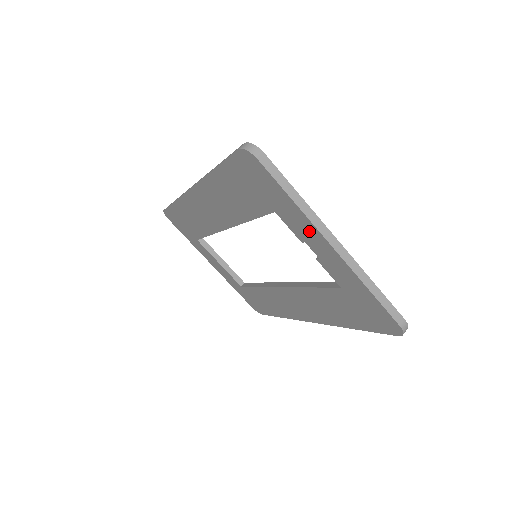
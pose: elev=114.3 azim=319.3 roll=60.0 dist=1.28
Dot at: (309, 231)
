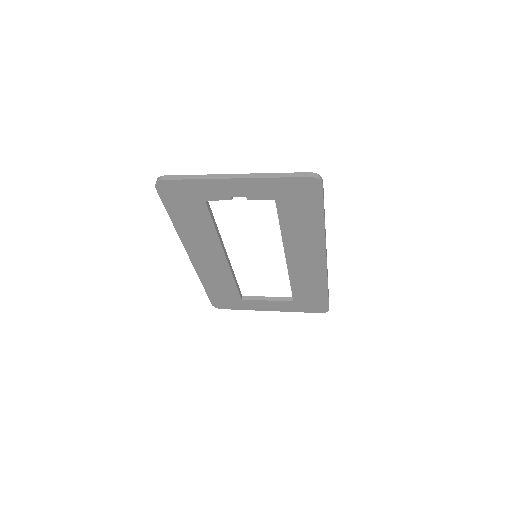
Dot at: (220, 186)
